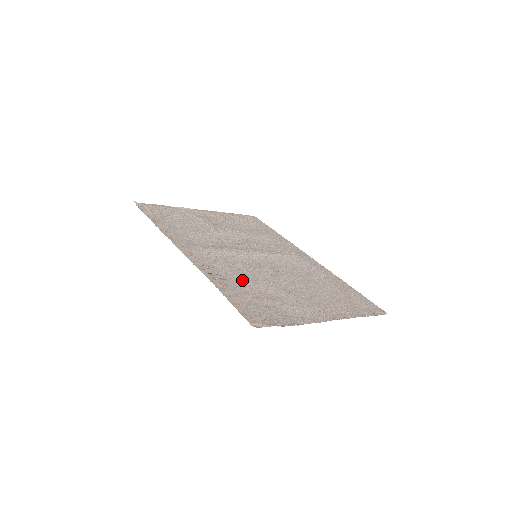
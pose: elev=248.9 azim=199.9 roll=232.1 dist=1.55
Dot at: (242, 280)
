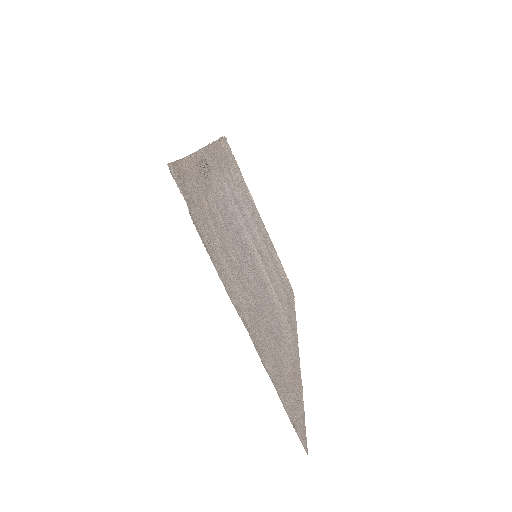
Dot at: (219, 206)
